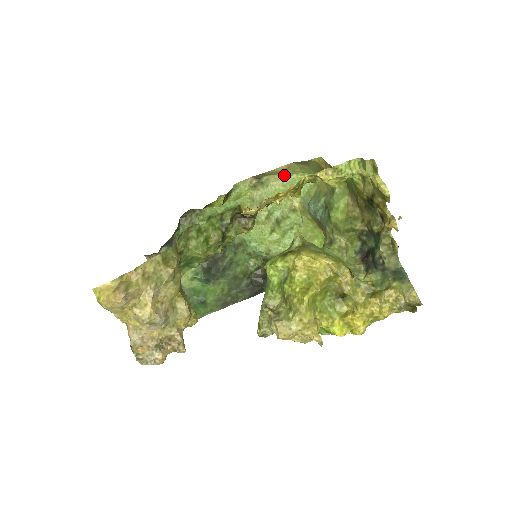
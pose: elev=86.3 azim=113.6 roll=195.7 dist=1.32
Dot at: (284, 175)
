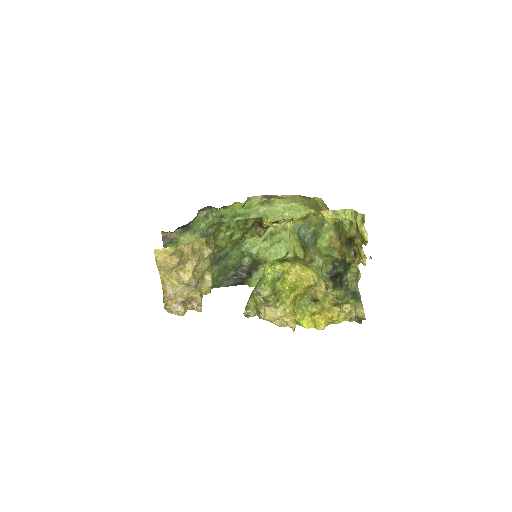
Dot at: (287, 201)
